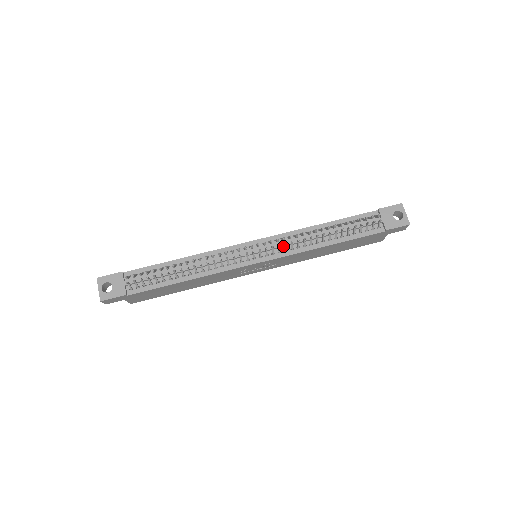
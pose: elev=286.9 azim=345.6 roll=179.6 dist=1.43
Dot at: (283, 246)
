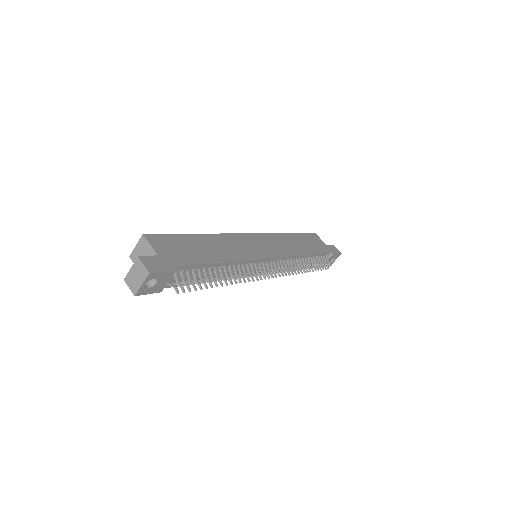
Dot at: (280, 267)
